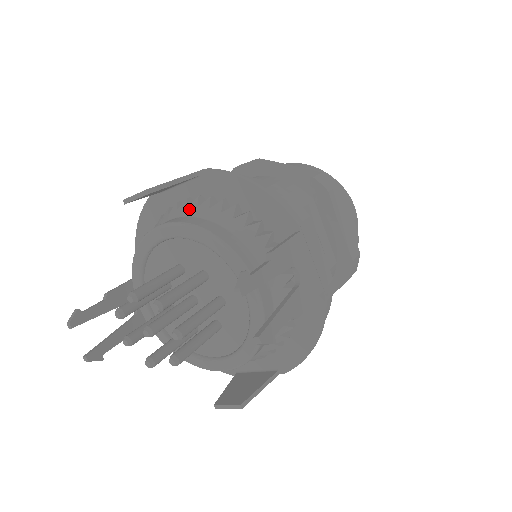
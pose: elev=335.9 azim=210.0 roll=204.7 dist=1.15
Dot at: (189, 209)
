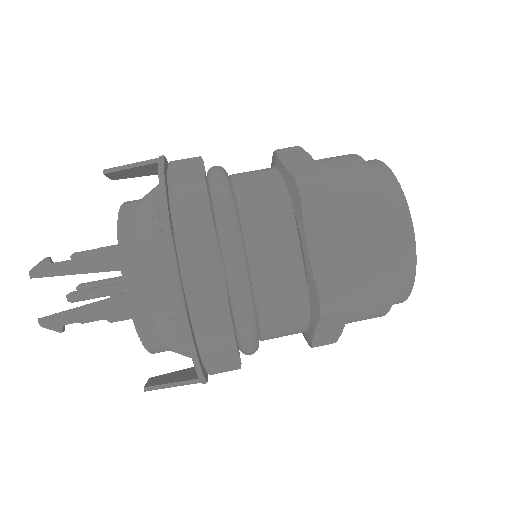
Dot at: occluded
